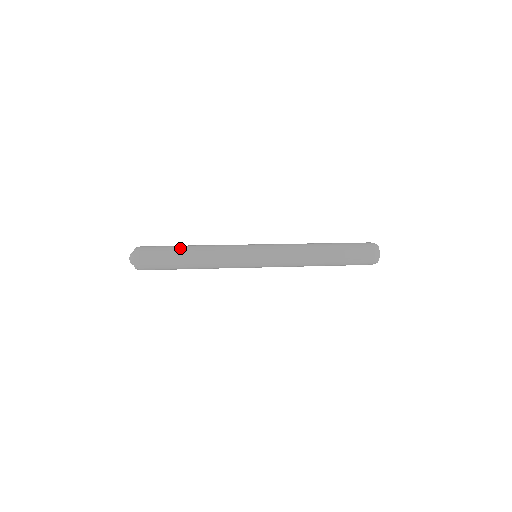
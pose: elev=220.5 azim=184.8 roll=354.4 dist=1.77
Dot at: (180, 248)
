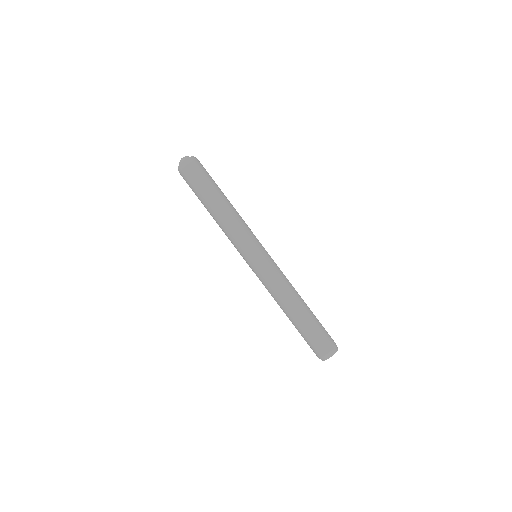
Dot at: (216, 192)
